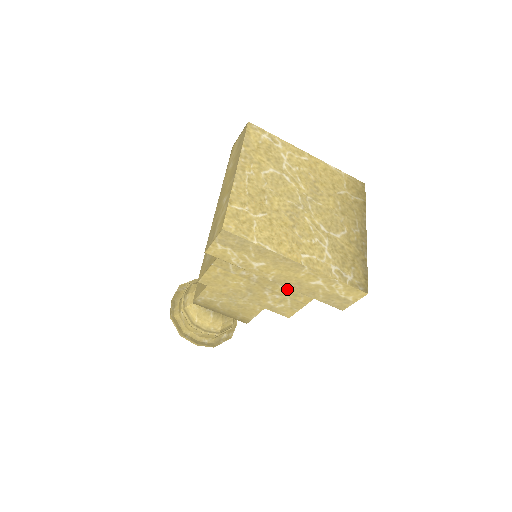
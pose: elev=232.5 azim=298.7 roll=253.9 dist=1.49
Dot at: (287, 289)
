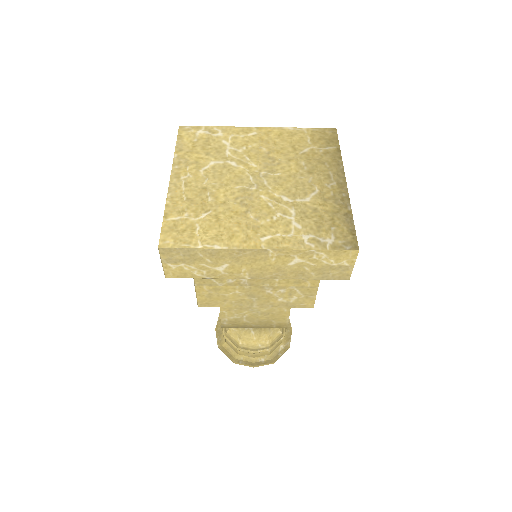
Dot at: (285, 279)
